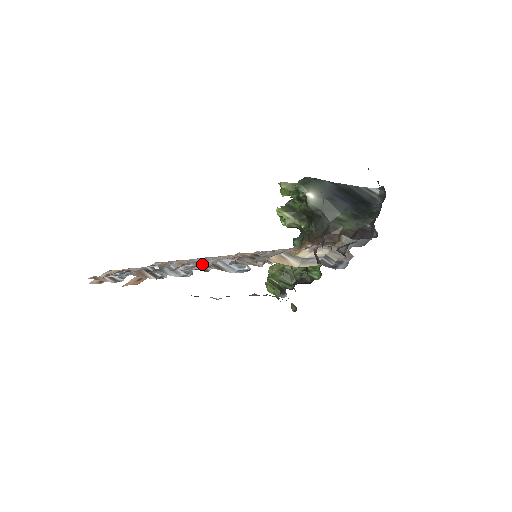
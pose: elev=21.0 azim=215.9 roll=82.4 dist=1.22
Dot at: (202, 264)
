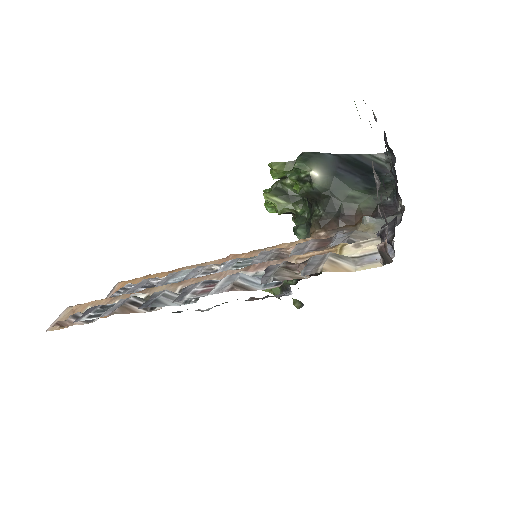
Dot at: (217, 286)
